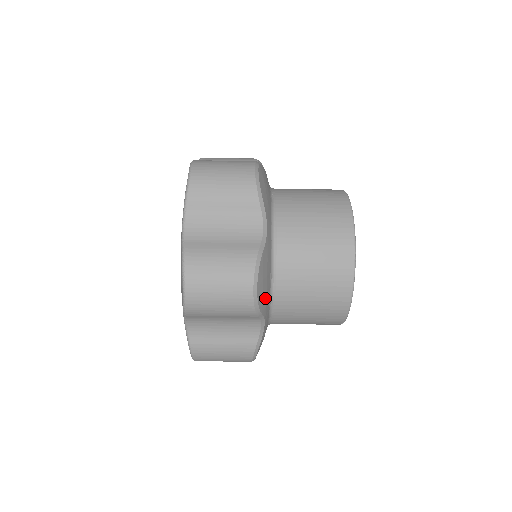
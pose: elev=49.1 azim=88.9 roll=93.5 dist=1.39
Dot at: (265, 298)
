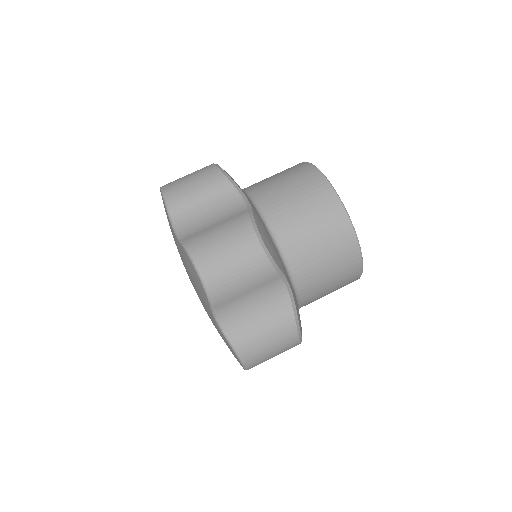
Dot at: (277, 257)
